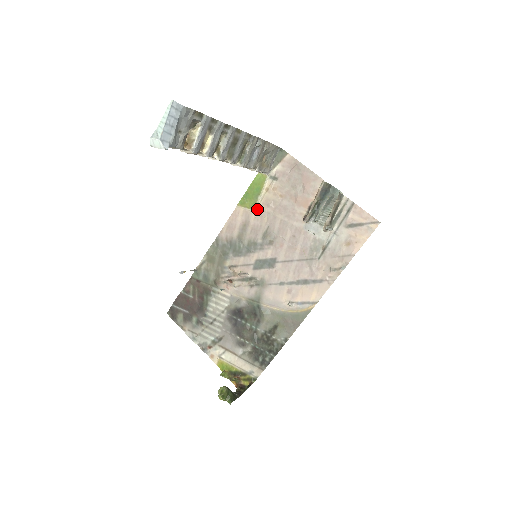
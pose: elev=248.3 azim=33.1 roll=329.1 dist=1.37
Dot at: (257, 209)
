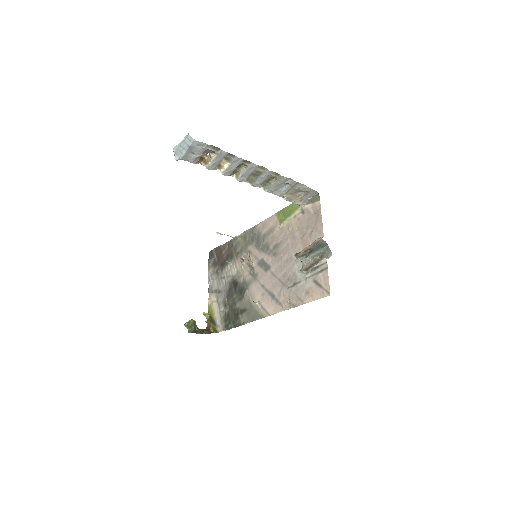
Dot at: (283, 225)
